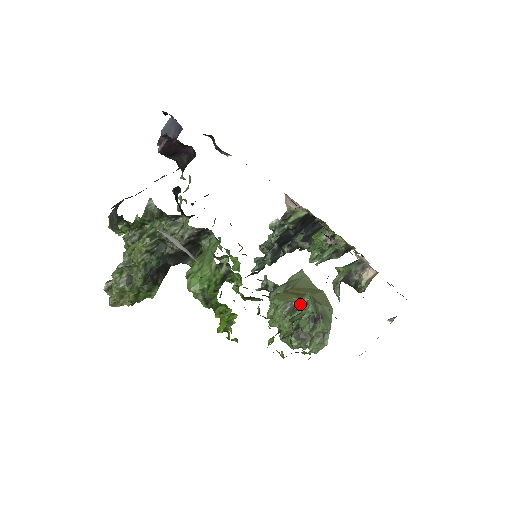
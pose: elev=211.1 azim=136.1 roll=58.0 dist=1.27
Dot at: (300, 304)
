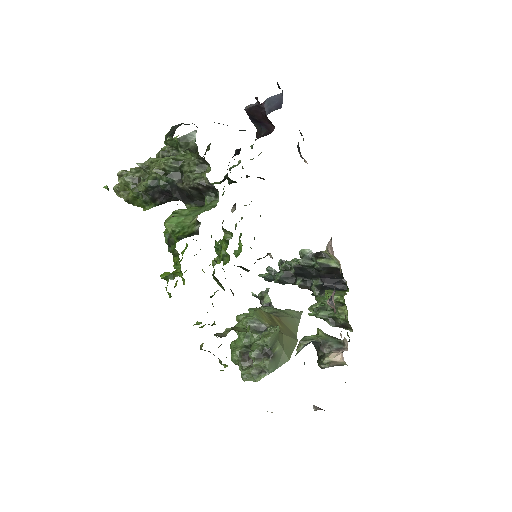
Dot at: (266, 331)
